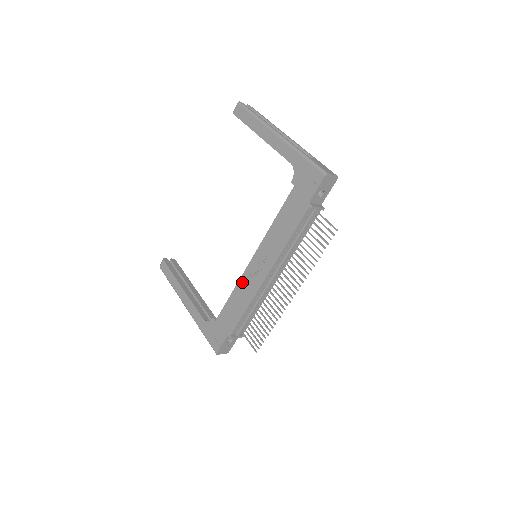
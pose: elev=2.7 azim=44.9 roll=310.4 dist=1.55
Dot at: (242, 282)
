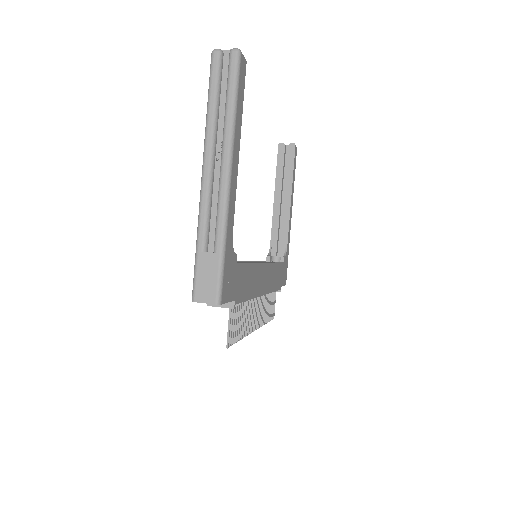
Dot at: occluded
